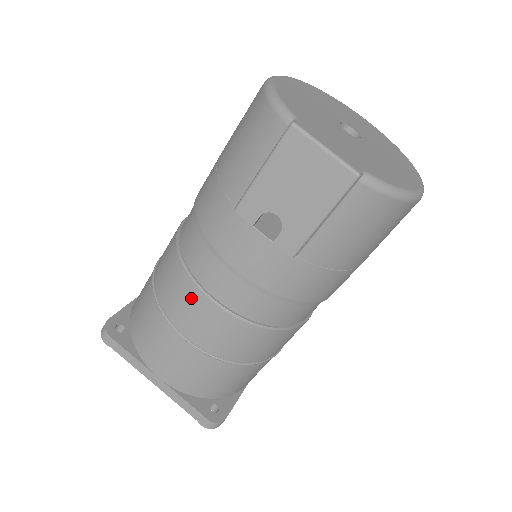
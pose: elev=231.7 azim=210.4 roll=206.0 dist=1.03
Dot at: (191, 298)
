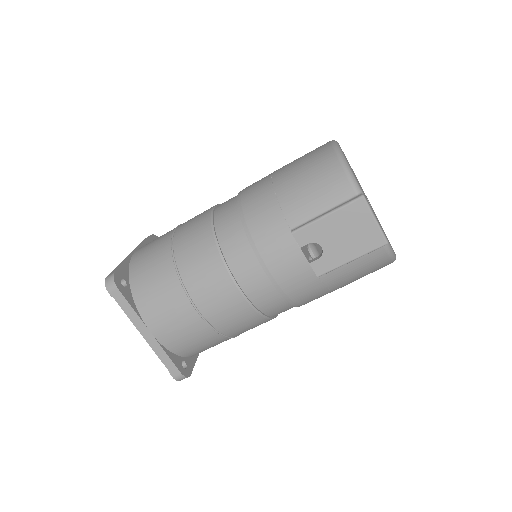
Dot at: (219, 280)
